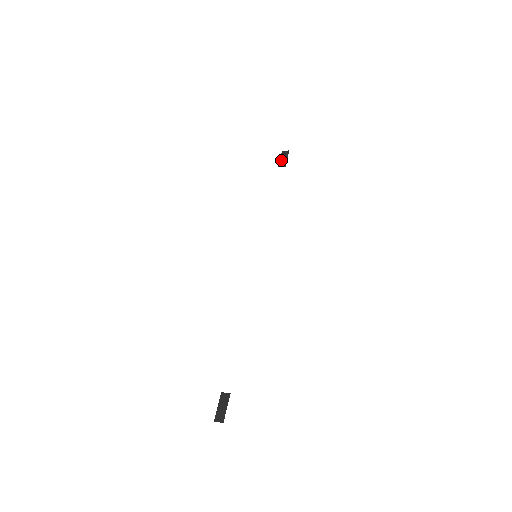
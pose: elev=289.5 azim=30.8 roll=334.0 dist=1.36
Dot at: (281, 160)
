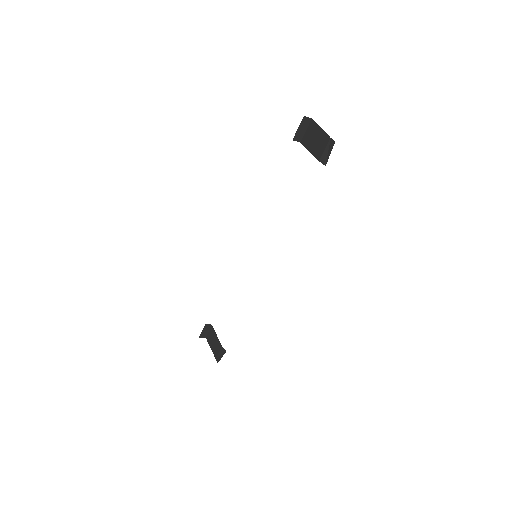
Dot at: (299, 131)
